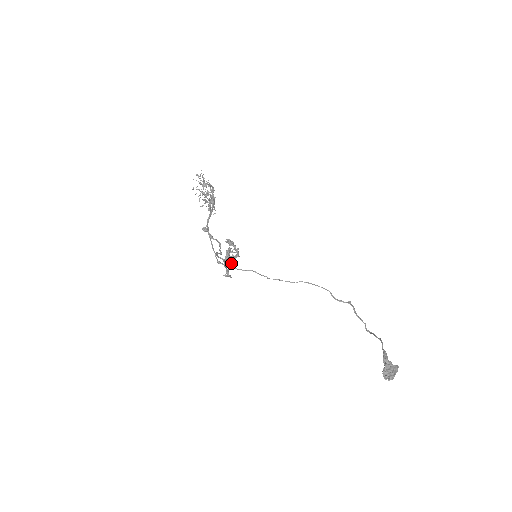
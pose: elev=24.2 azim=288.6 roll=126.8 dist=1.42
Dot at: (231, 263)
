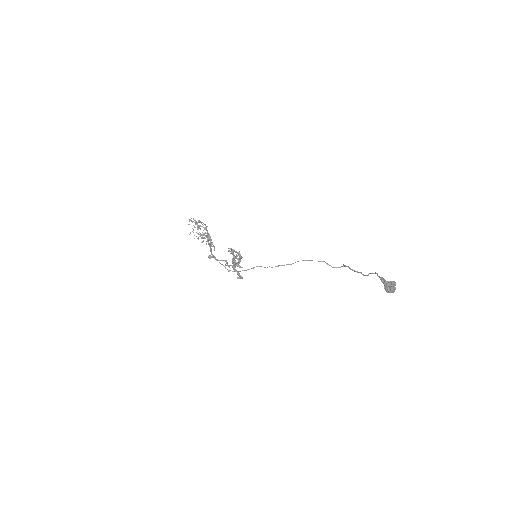
Dot at: (238, 266)
